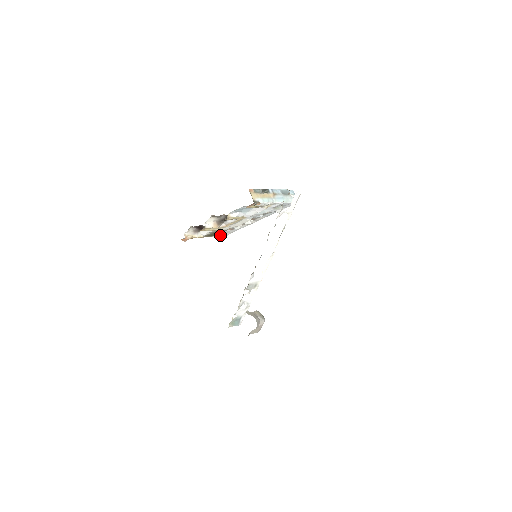
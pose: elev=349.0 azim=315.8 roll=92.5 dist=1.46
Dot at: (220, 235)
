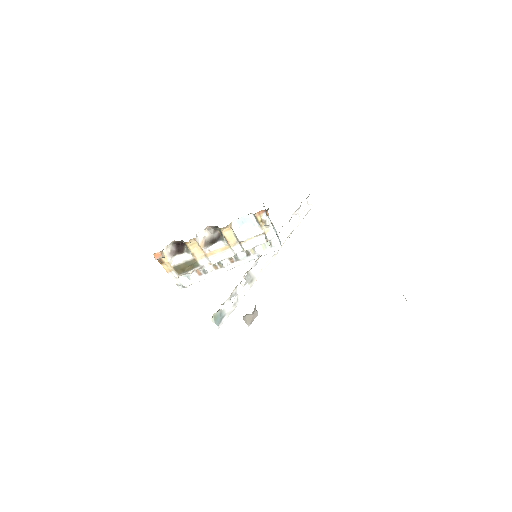
Dot at: (182, 281)
